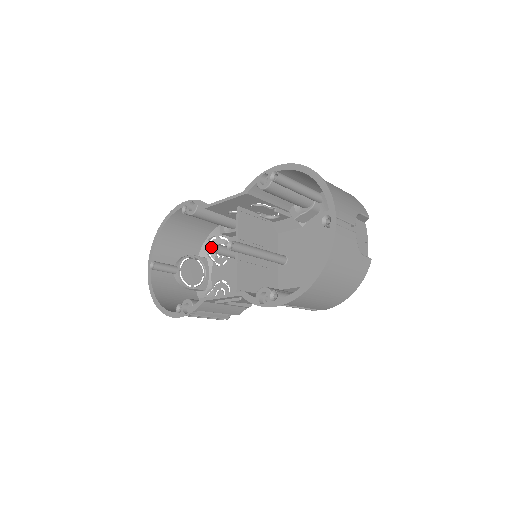
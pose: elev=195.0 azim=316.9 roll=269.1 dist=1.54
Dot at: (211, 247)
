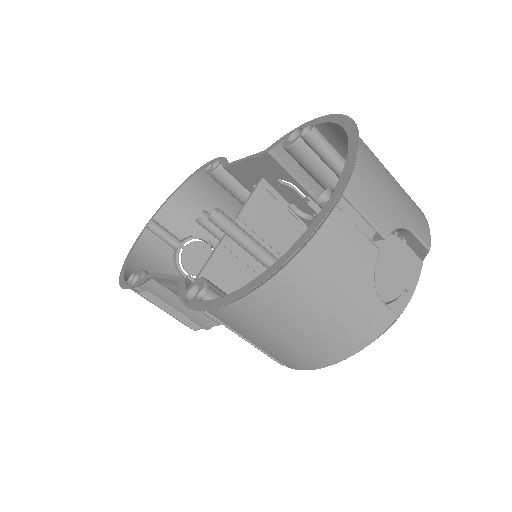
Dot at: occluded
